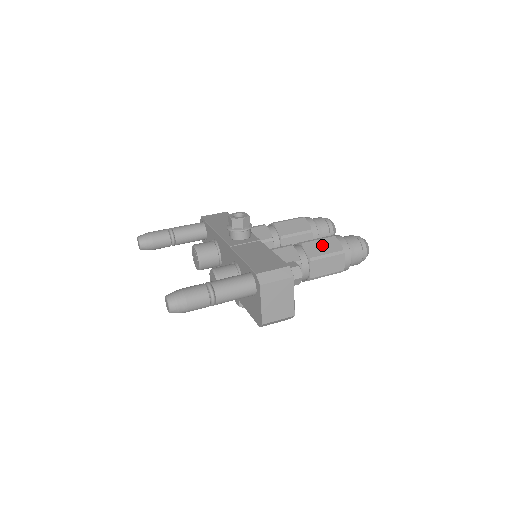
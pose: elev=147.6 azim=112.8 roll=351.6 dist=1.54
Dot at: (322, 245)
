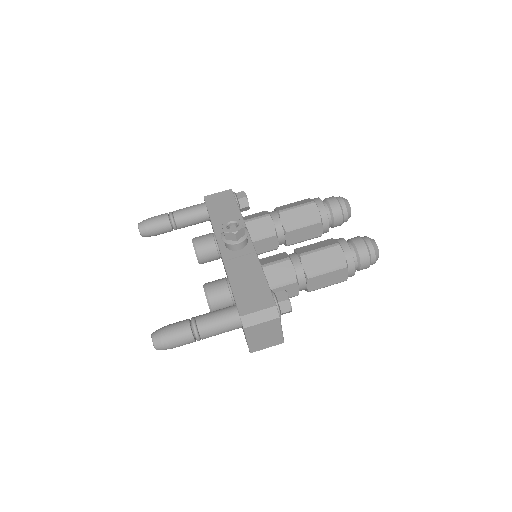
Dot at: (323, 258)
